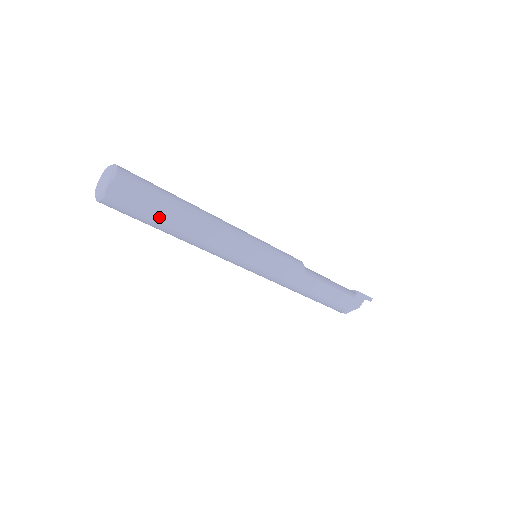
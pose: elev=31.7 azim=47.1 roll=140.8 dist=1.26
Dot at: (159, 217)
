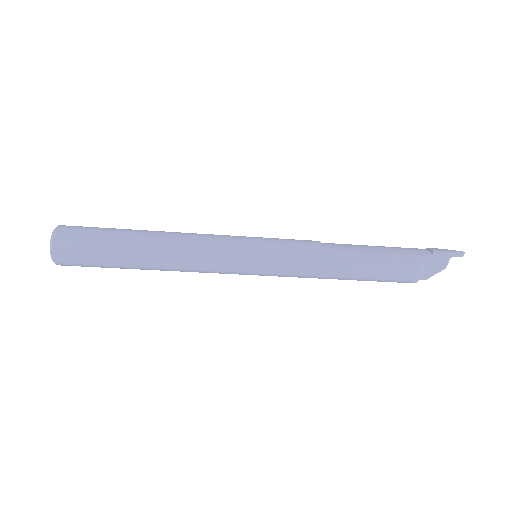
Dot at: (114, 262)
